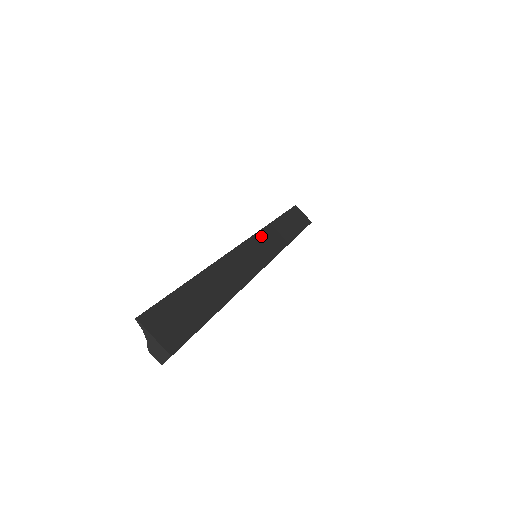
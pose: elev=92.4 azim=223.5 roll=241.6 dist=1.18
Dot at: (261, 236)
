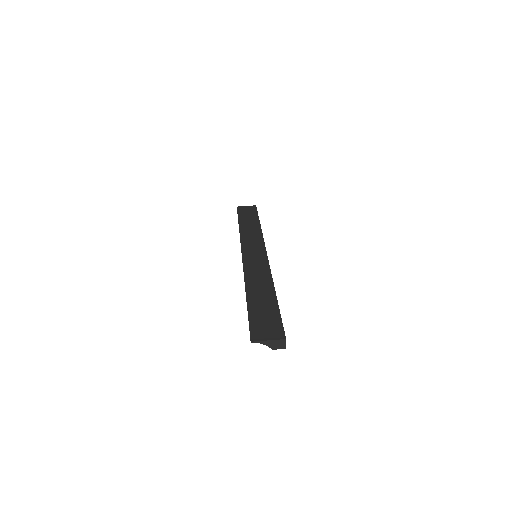
Dot at: (245, 243)
